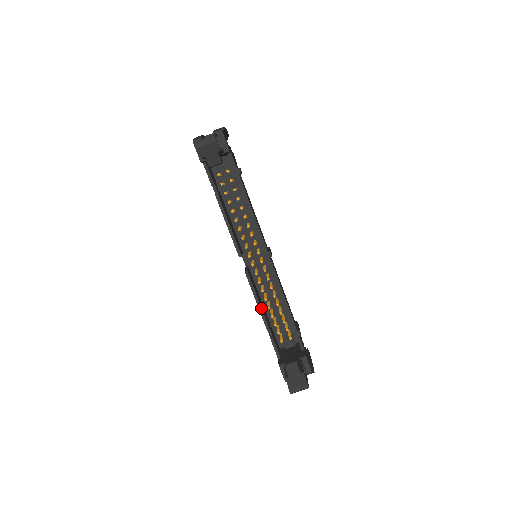
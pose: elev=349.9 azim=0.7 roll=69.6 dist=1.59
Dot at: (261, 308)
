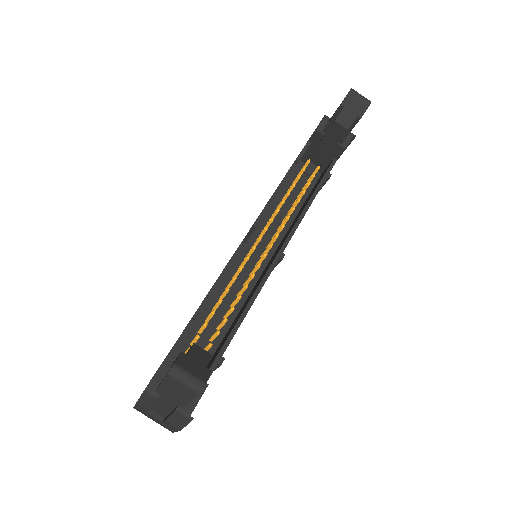
Dot at: (215, 289)
